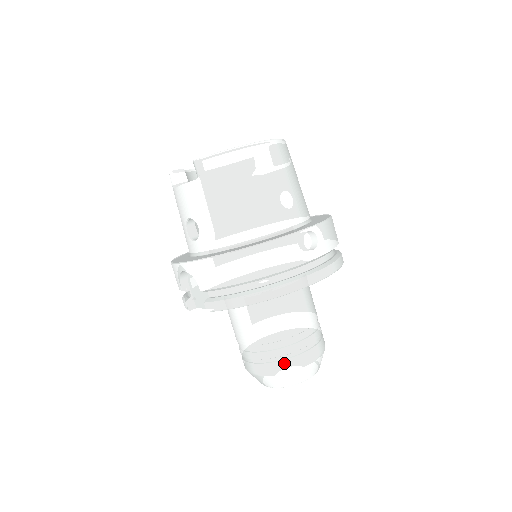
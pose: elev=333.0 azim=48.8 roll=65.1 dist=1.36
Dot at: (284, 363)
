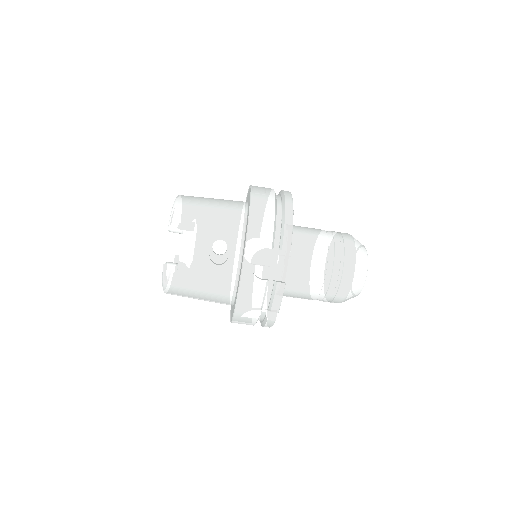
Dot at: (346, 242)
